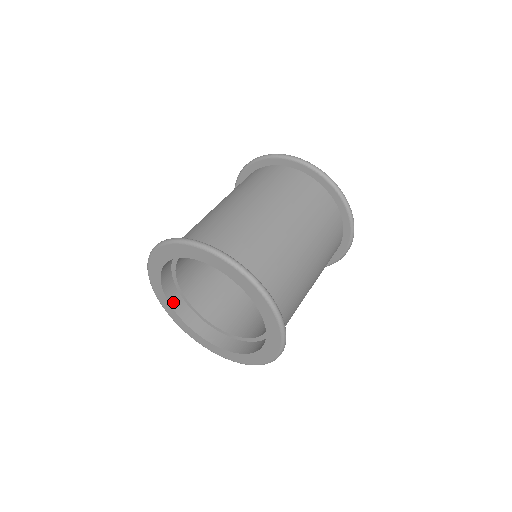
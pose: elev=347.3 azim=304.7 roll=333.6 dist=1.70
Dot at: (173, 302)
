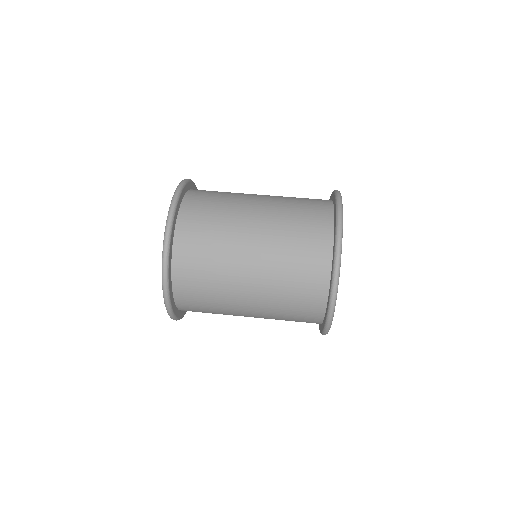
Dot at: occluded
